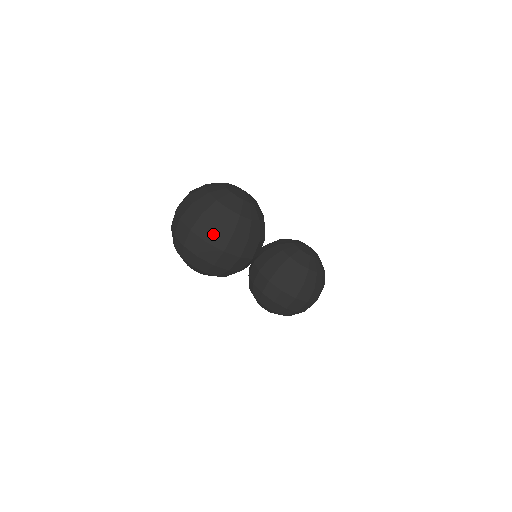
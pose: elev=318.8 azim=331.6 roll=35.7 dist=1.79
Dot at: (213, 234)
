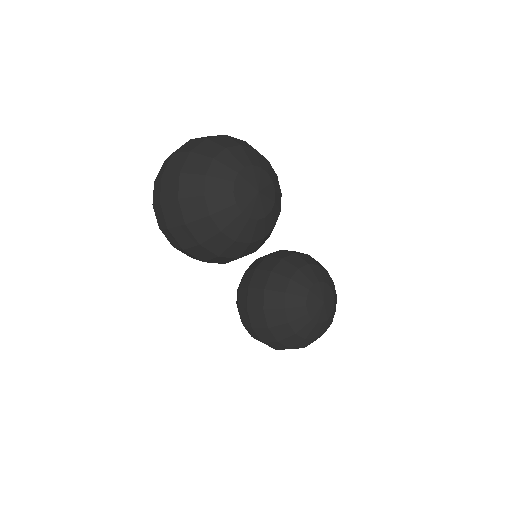
Dot at: (170, 203)
